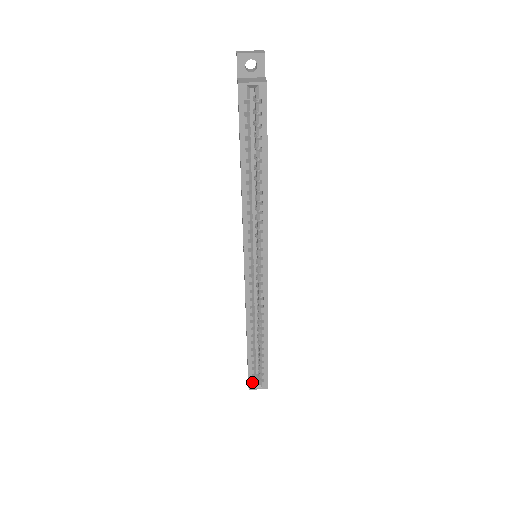
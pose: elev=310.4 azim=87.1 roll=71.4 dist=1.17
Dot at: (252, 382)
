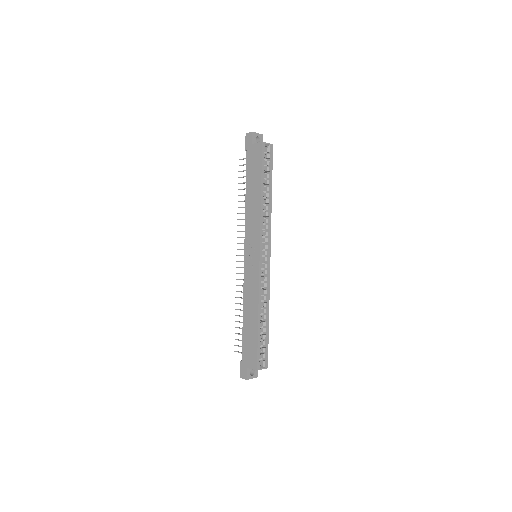
Dot at: (259, 362)
